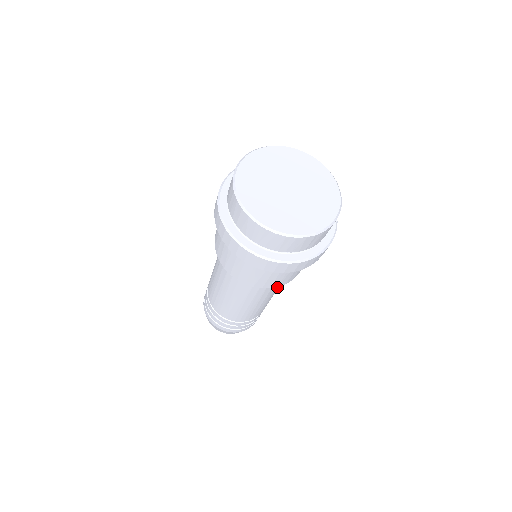
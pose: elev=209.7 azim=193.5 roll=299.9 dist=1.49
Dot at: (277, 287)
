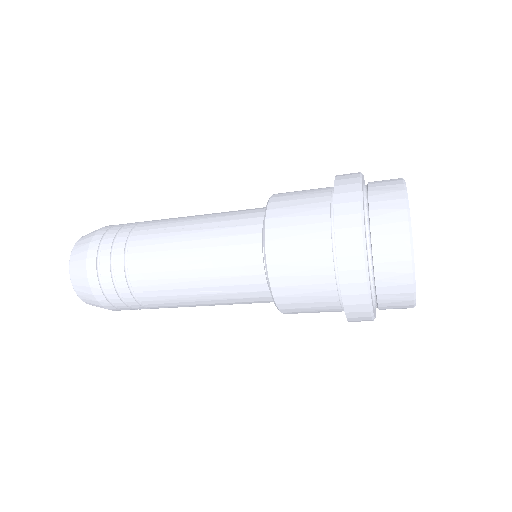
Dot at: occluded
